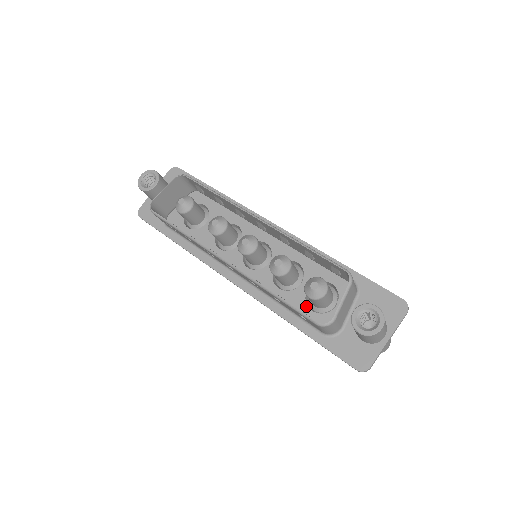
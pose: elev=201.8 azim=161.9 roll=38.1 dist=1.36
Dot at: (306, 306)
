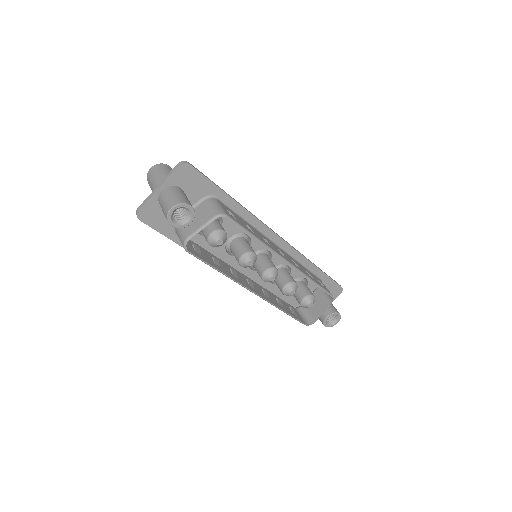
Dot at: occluded
